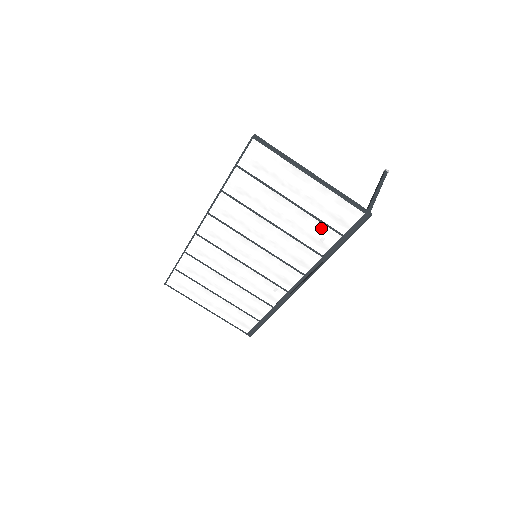
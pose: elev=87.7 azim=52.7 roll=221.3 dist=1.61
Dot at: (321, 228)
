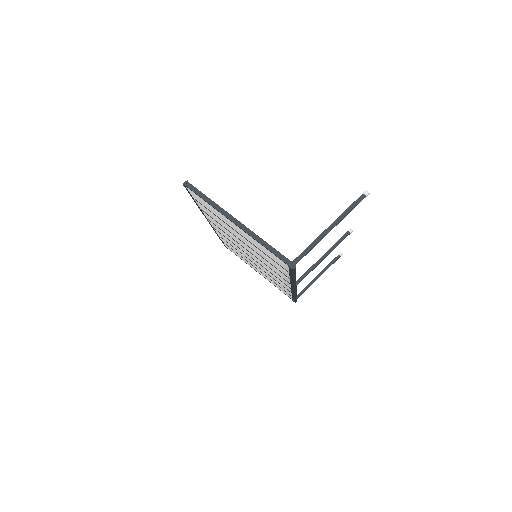
Dot at: (272, 260)
